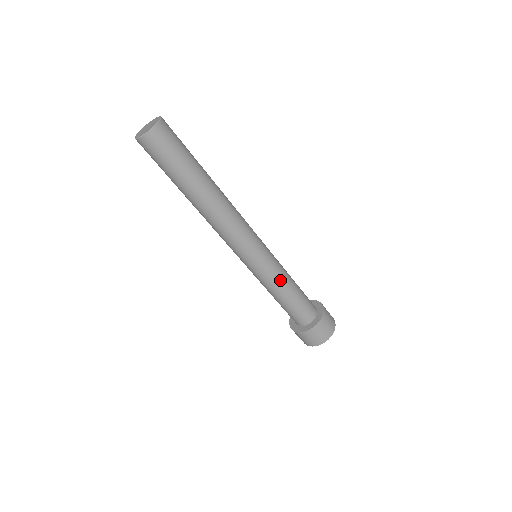
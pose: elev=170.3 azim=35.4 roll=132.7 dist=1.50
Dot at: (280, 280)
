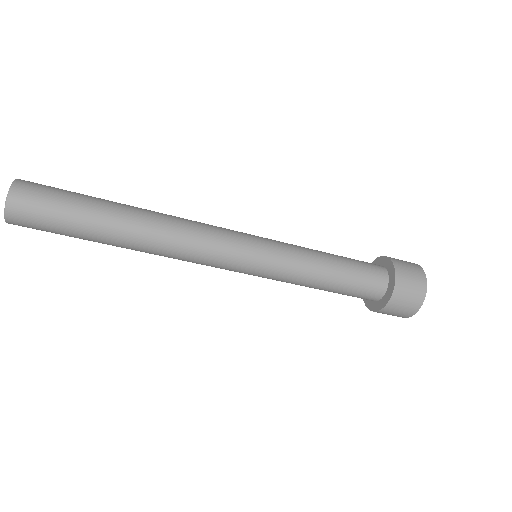
Dot at: (301, 274)
